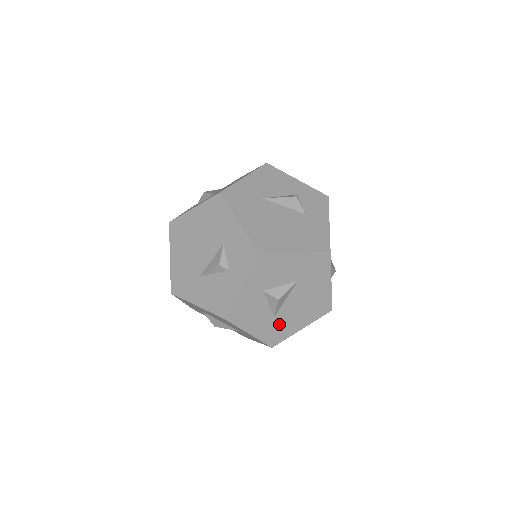
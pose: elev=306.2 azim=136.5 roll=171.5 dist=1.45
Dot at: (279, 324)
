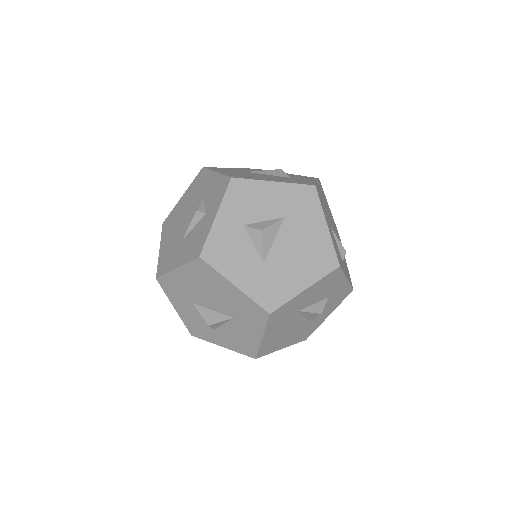
Dot at: (272, 277)
